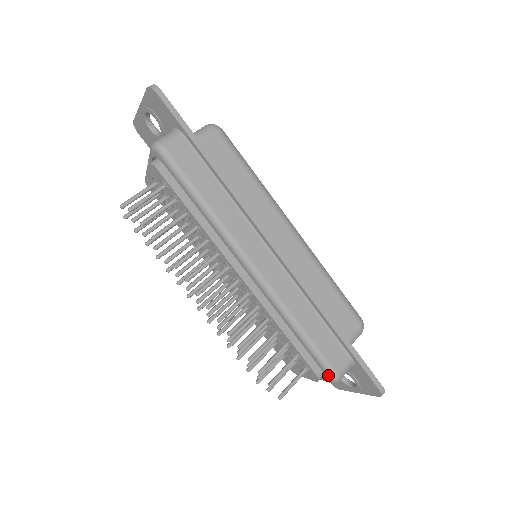
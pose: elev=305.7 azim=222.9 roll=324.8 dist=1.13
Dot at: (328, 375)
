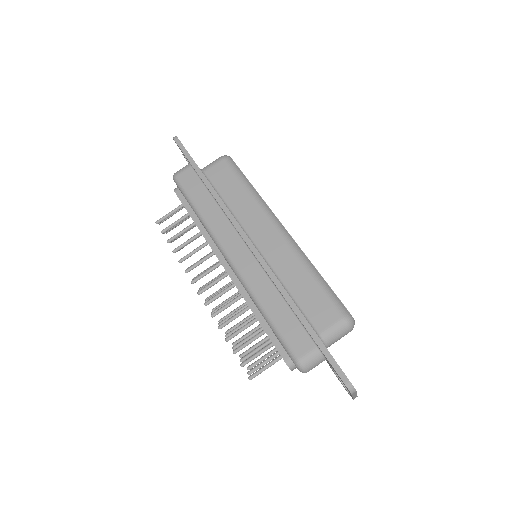
Dot at: (292, 361)
